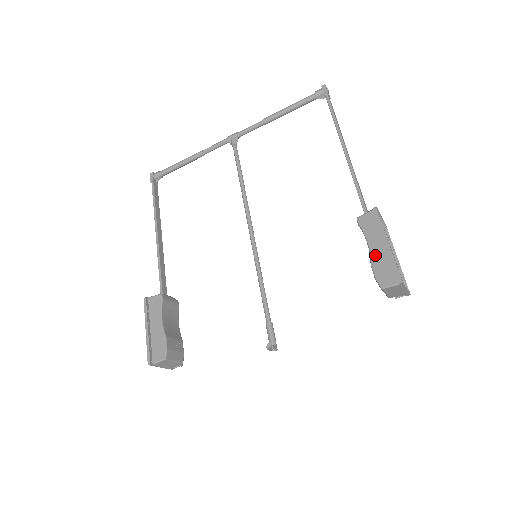
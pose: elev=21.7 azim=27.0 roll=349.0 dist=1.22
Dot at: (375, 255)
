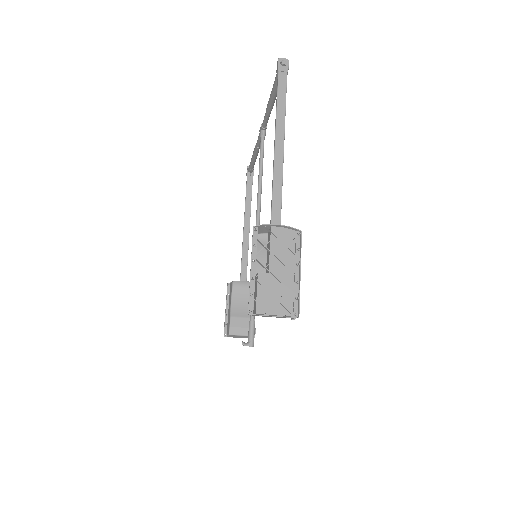
Dot at: occluded
